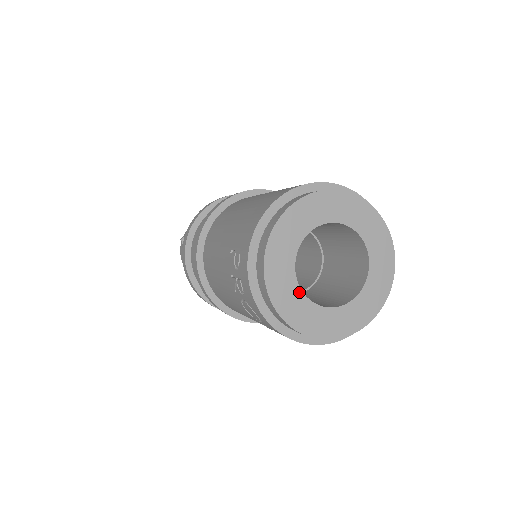
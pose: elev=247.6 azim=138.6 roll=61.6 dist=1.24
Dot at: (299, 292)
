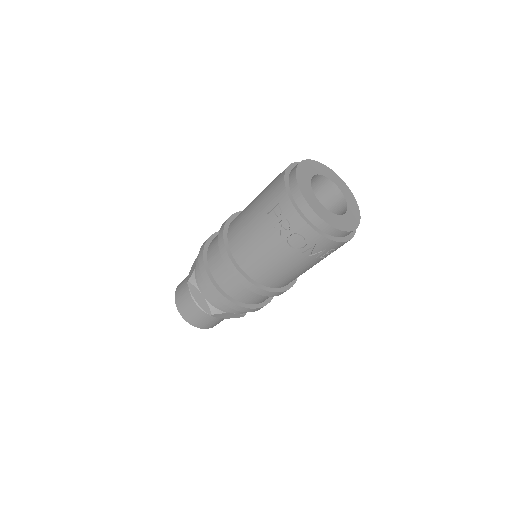
Dot at: (323, 207)
